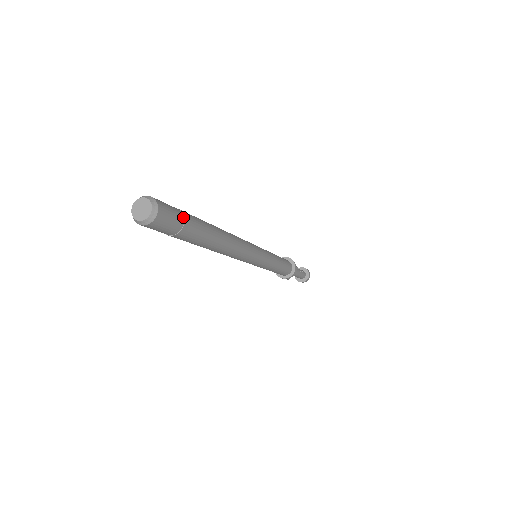
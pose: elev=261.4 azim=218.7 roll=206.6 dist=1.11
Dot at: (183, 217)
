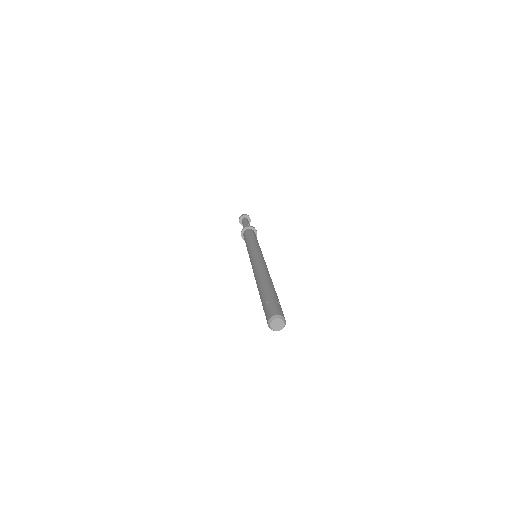
Dot at: (278, 303)
